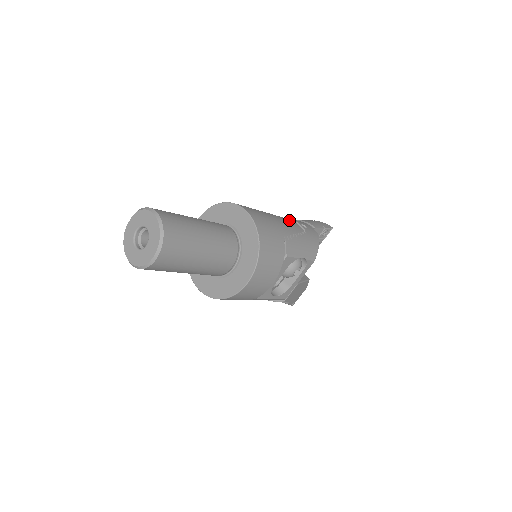
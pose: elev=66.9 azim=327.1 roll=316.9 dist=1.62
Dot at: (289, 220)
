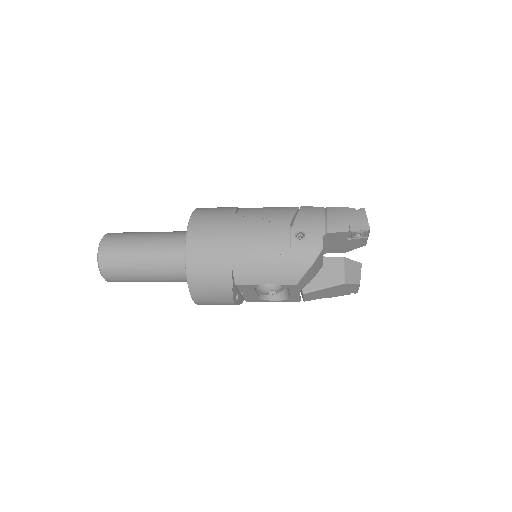
Dot at: (278, 227)
